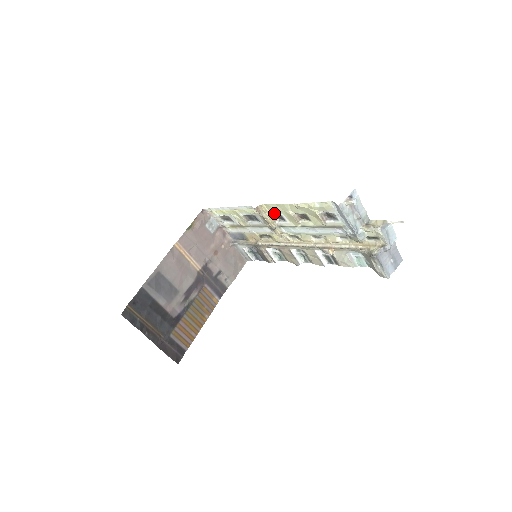
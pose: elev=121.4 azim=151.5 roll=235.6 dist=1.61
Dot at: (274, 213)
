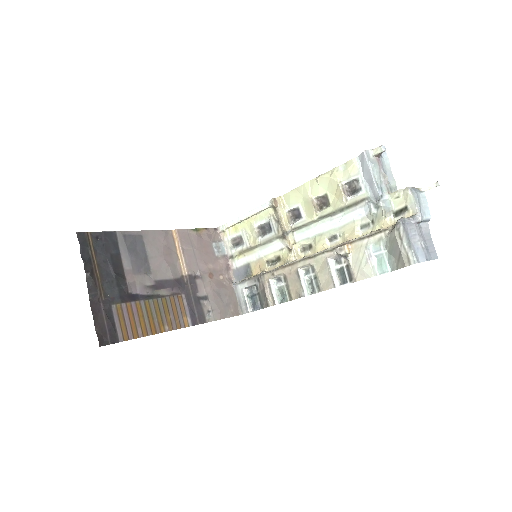
Dot at: (291, 207)
